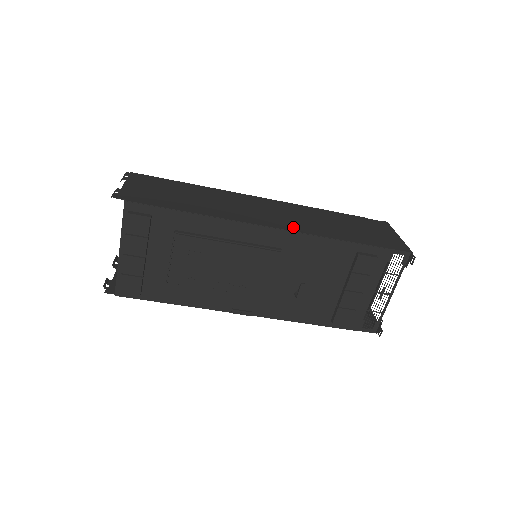
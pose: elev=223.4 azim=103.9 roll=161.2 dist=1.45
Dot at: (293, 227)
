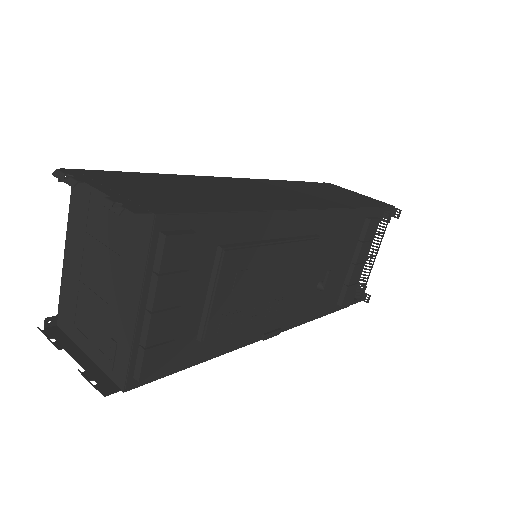
Dot at: (318, 204)
